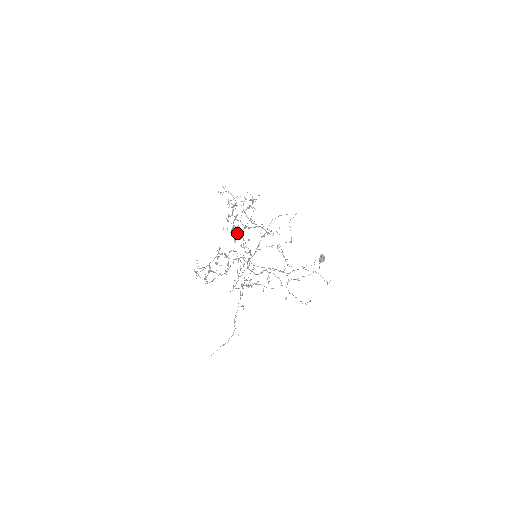
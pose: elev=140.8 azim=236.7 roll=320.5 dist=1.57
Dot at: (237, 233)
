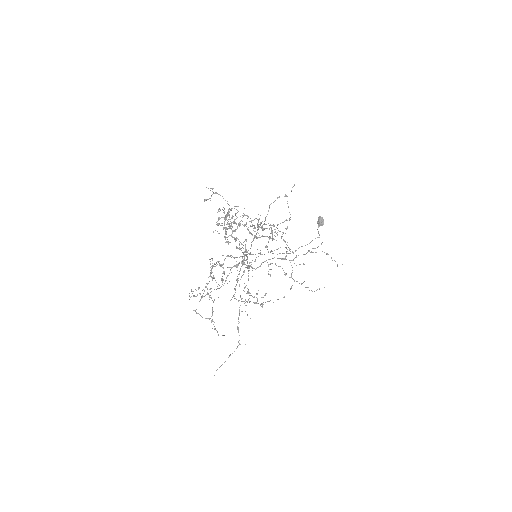
Dot at: (230, 235)
